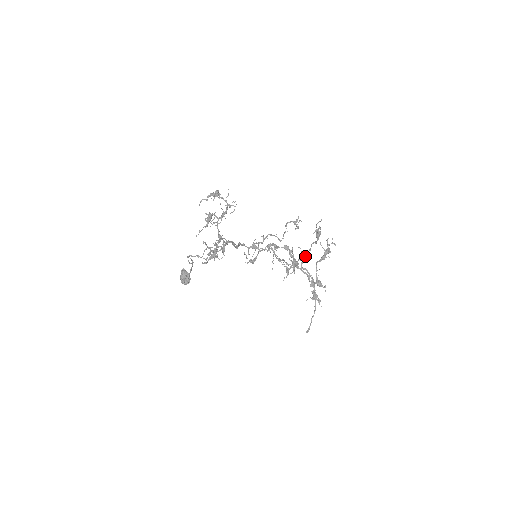
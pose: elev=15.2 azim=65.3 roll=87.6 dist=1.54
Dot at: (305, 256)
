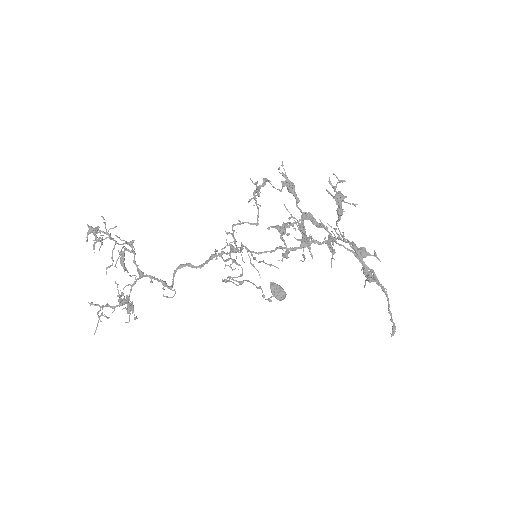
Dot at: (303, 227)
